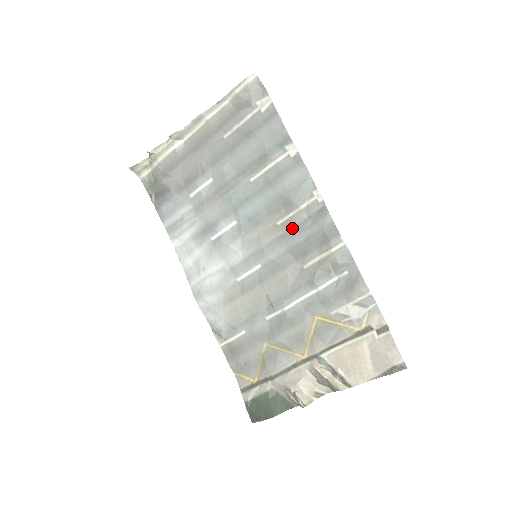
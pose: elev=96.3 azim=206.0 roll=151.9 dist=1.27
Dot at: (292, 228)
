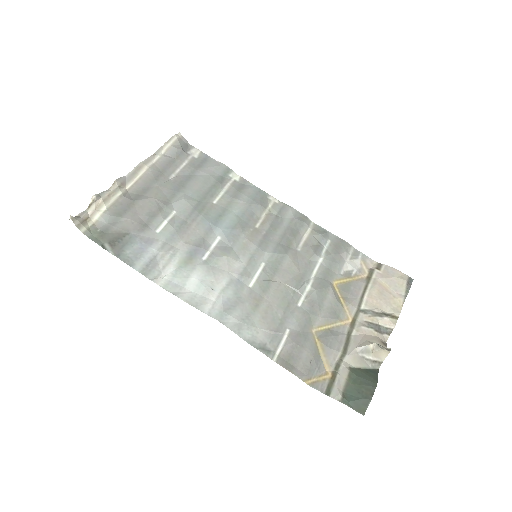
Dot at: (270, 225)
